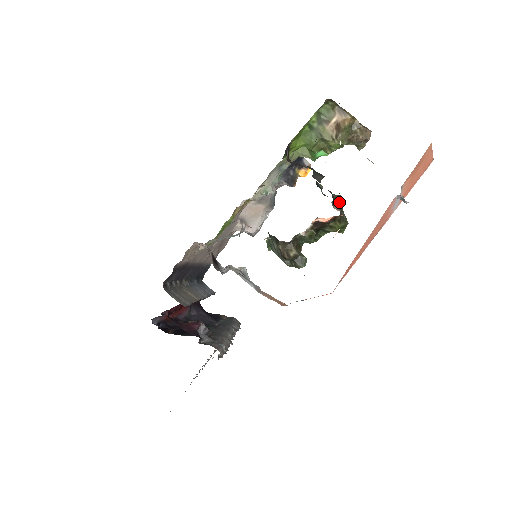
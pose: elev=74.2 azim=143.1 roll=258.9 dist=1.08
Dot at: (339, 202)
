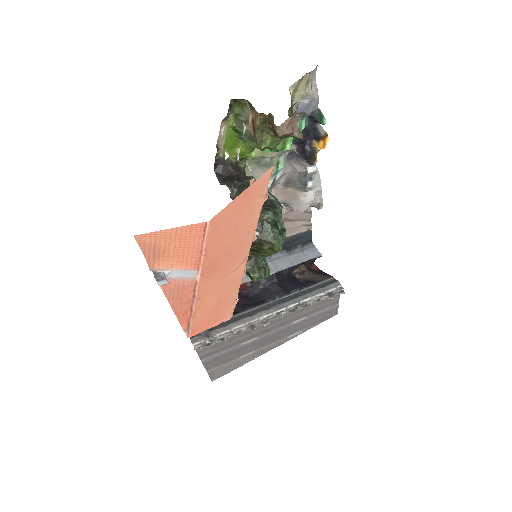
Dot at: (263, 220)
